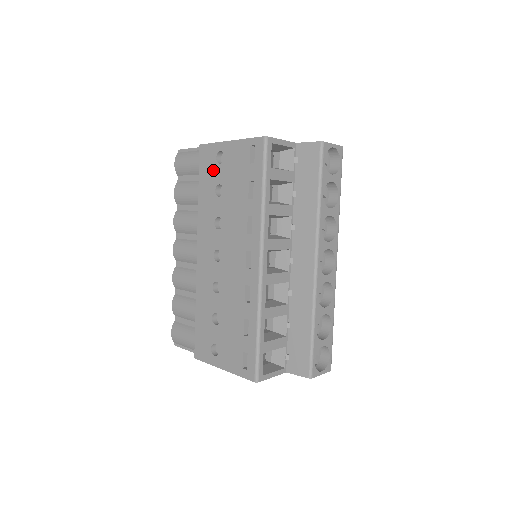
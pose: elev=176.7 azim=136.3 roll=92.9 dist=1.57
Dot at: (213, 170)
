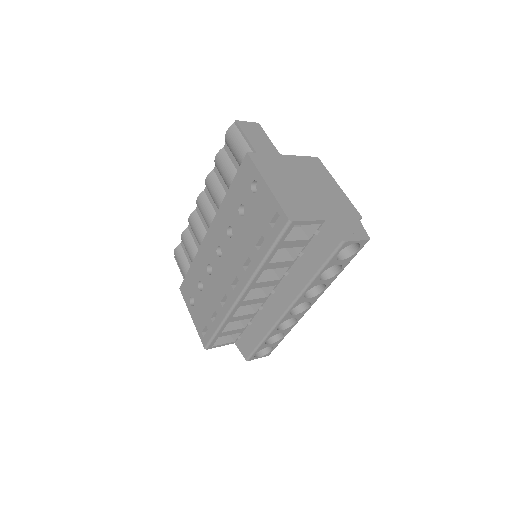
Dot at: (245, 189)
